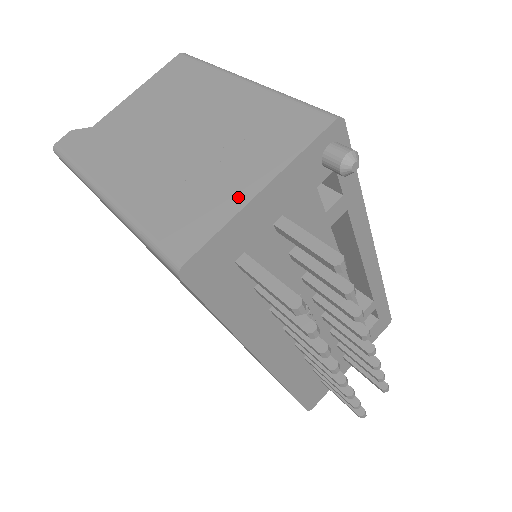
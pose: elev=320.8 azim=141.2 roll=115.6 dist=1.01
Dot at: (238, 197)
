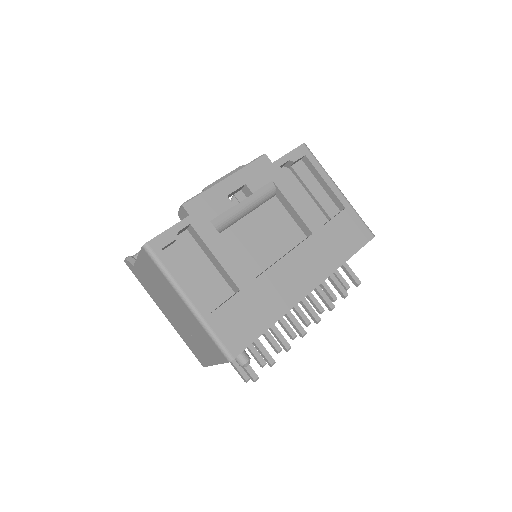
Dot at: (209, 361)
